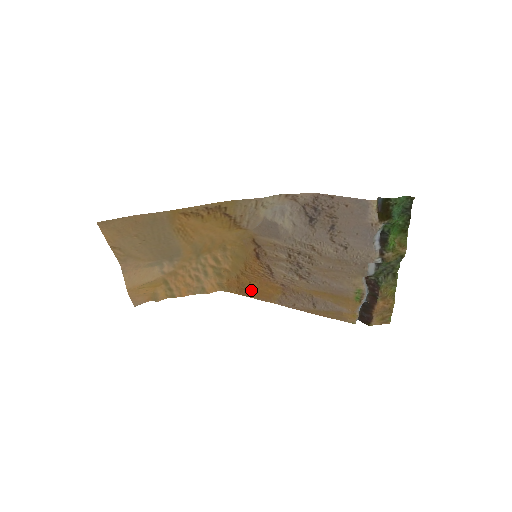
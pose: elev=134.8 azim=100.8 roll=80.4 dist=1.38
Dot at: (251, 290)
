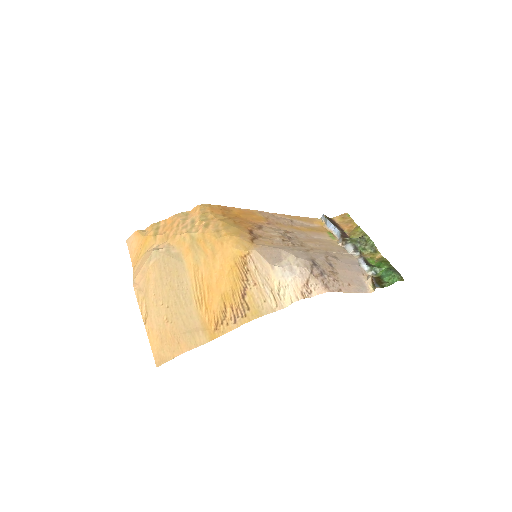
Dot at: (235, 213)
